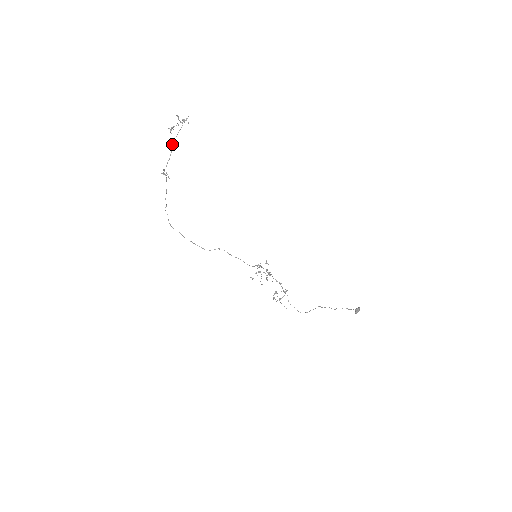
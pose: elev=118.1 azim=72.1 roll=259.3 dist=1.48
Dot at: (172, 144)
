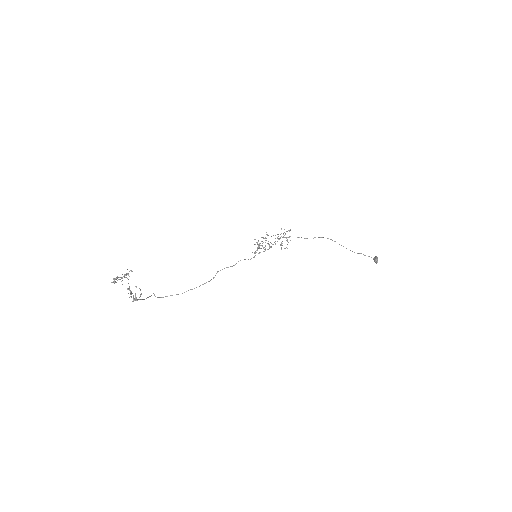
Dot at: occluded
